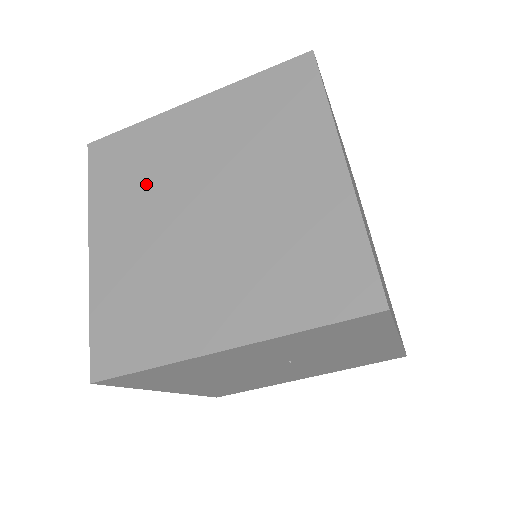
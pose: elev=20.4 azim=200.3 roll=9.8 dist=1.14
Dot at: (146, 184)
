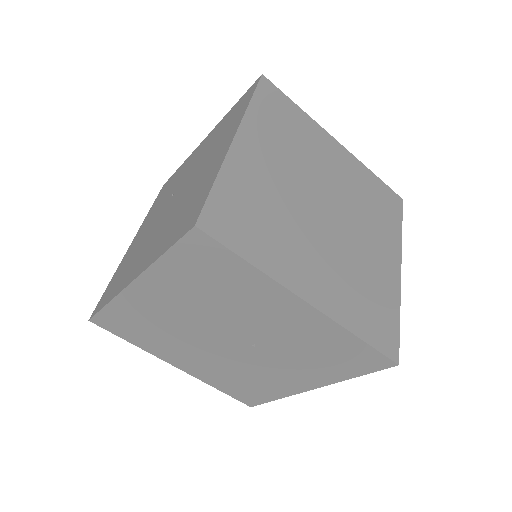
Dot at: (294, 149)
